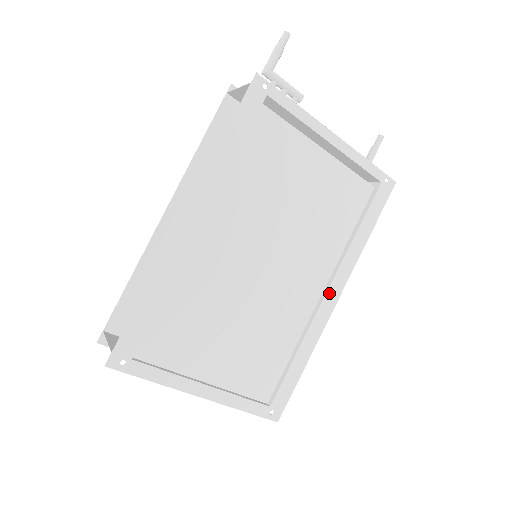
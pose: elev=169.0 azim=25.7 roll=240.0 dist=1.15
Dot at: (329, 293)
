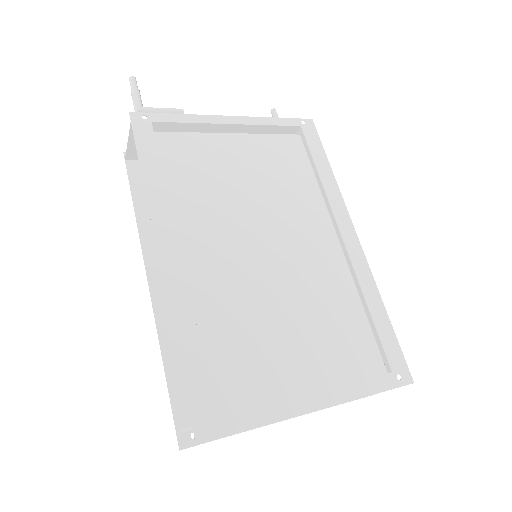
Dot at: (344, 234)
